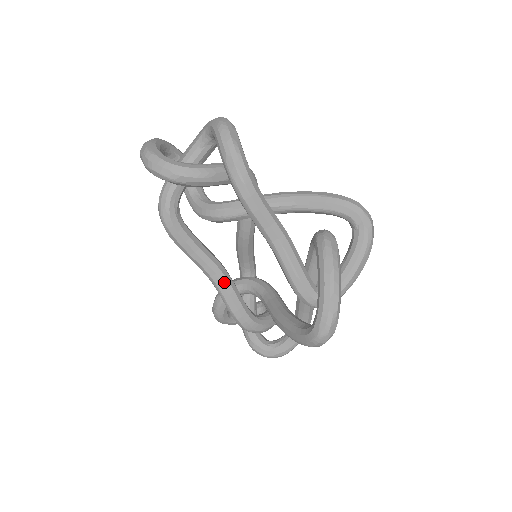
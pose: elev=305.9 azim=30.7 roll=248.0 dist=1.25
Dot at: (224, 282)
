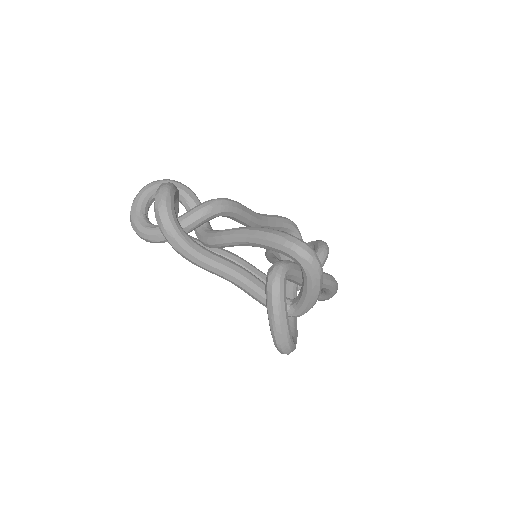
Dot at: occluded
